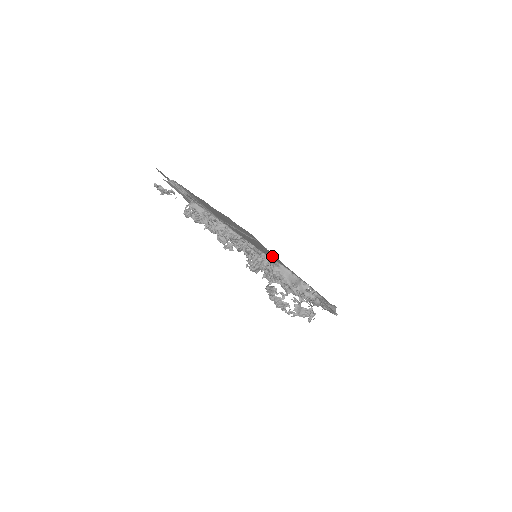
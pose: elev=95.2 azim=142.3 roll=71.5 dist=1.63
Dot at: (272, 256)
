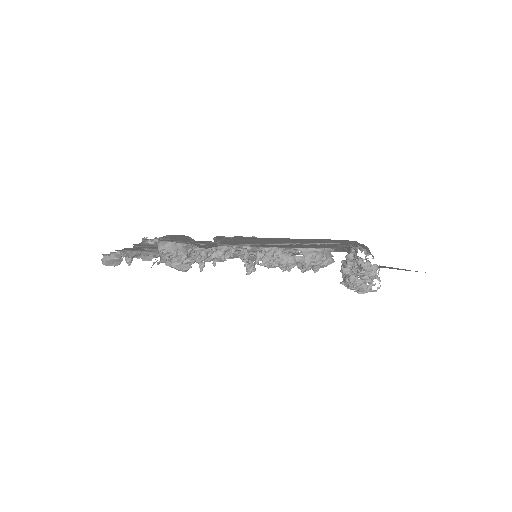
Dot at: occluded
